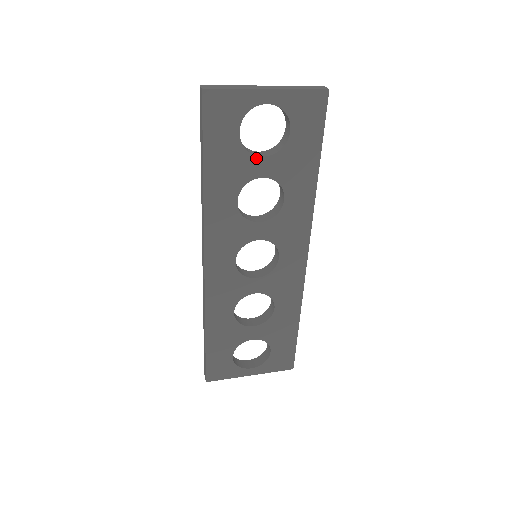
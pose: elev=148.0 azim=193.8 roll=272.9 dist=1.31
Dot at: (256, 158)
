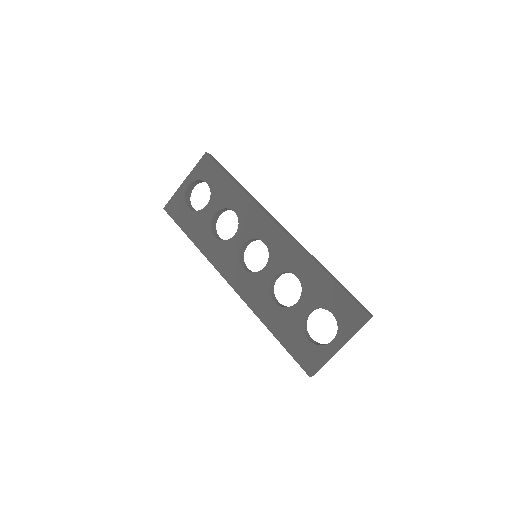
Dot at: (204, 209)
